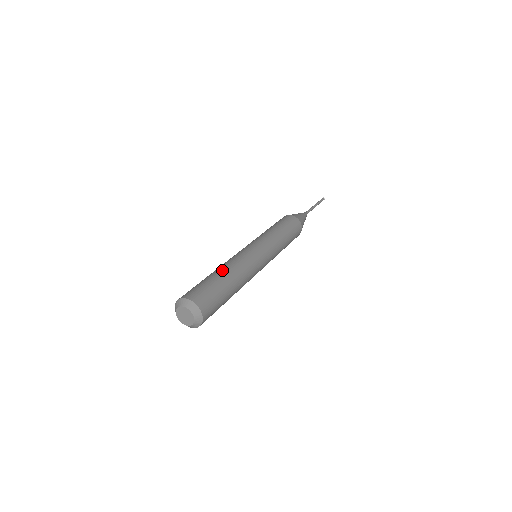
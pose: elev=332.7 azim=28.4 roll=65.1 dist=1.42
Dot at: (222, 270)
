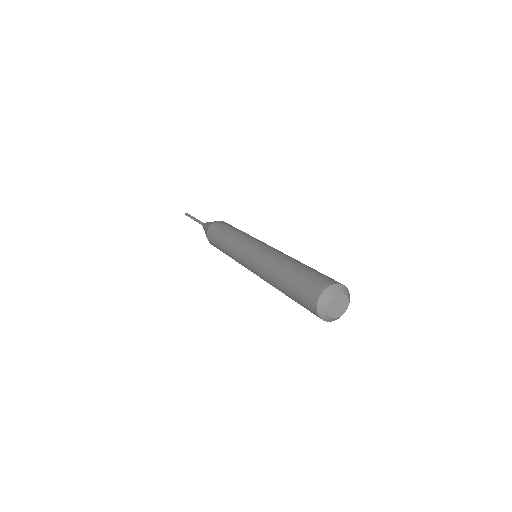
Dot at: (295, 261)
